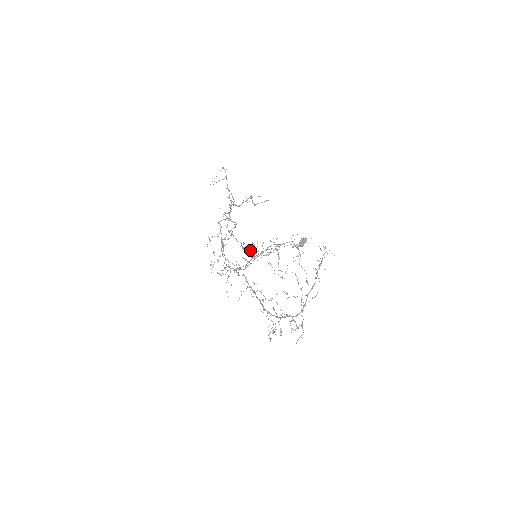
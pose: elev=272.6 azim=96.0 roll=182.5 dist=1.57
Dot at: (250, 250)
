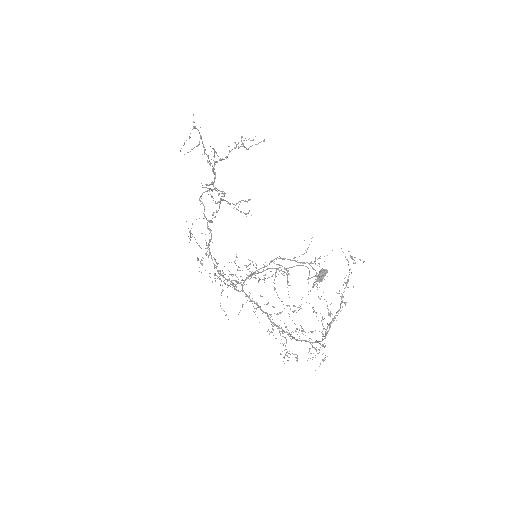
Dot at: (247, 213)
